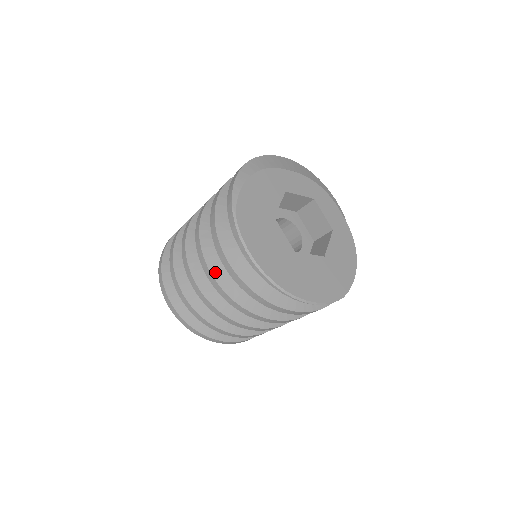
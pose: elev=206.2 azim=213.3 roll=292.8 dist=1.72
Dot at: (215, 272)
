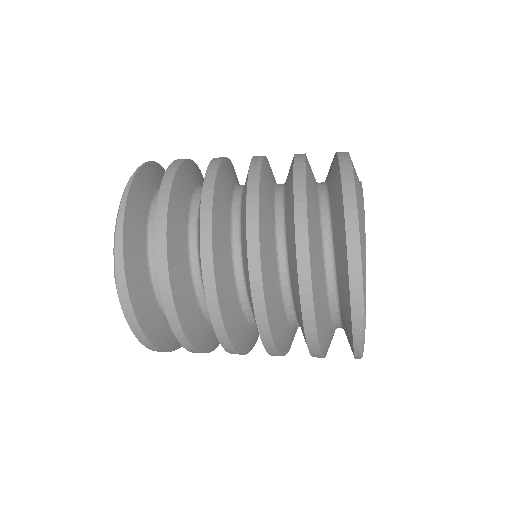
Dot at: (278, 342)
